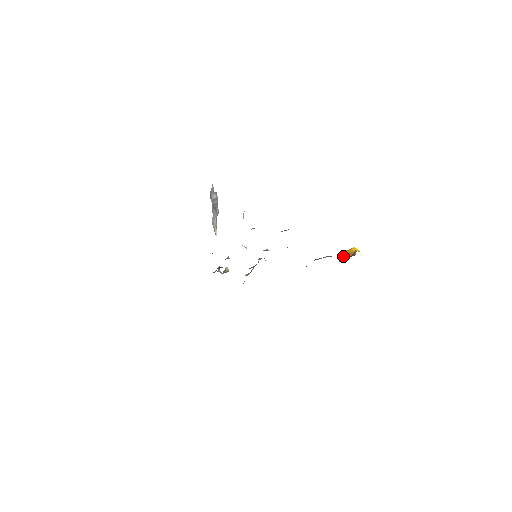
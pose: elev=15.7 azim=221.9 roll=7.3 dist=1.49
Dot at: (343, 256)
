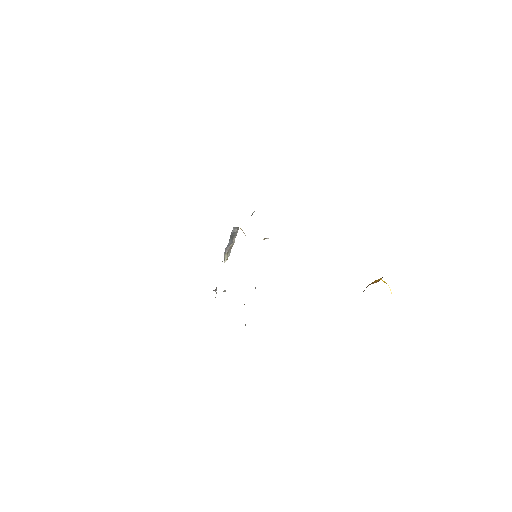
Dot at: (366, 287)
